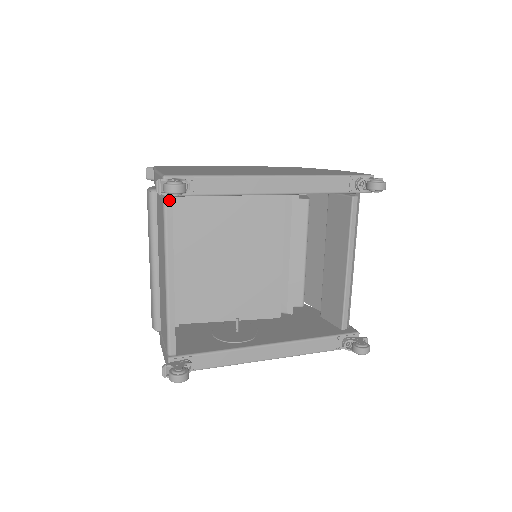
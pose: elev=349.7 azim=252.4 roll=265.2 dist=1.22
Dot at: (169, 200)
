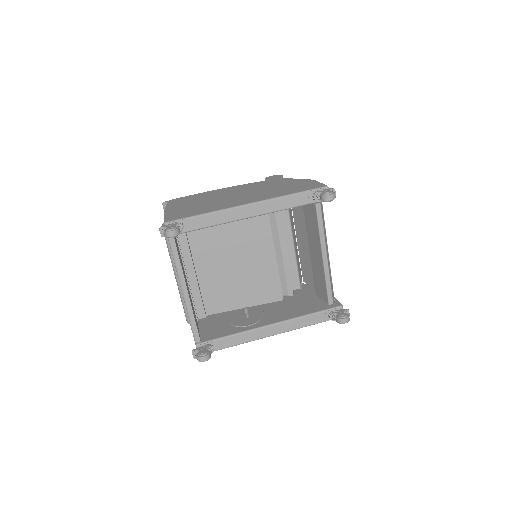
Dot at: (172, 238)
